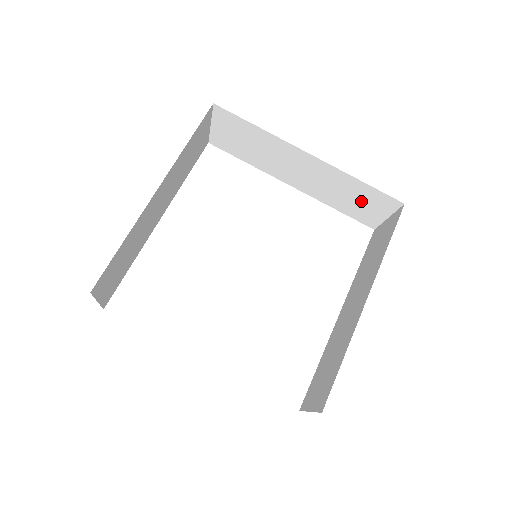
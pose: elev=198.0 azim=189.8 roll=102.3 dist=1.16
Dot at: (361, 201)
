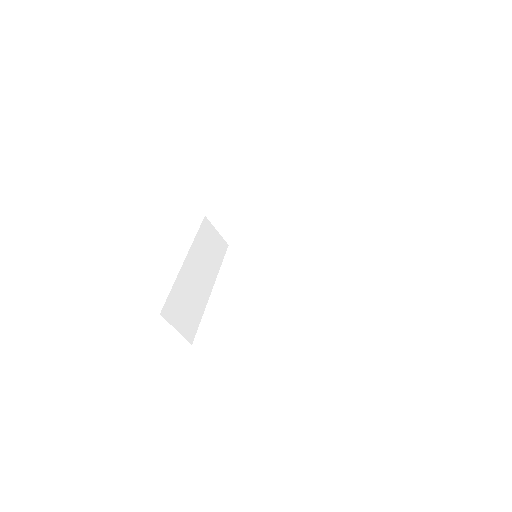
Dot at: (308, 194)
